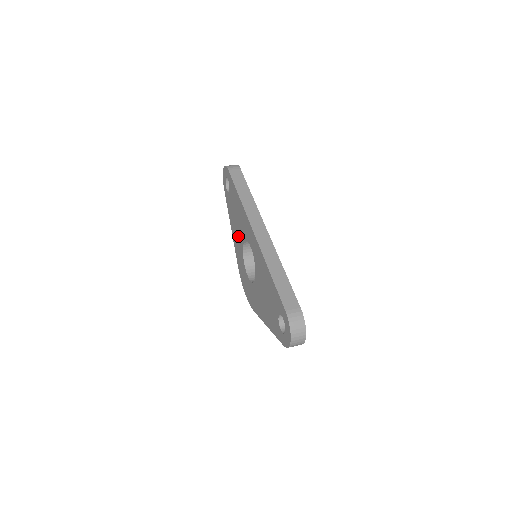
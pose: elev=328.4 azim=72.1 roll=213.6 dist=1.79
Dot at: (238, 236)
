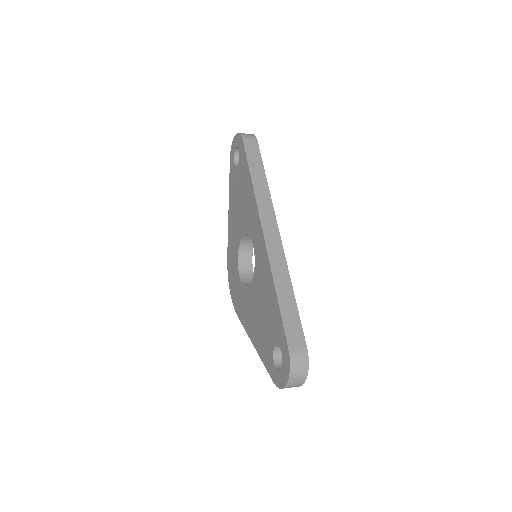
Dot at: (237, 223)
